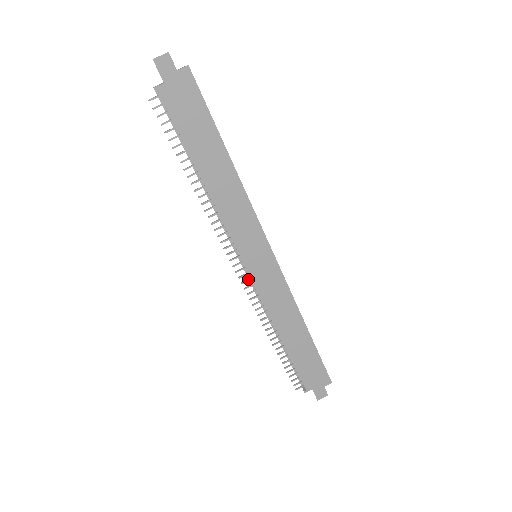
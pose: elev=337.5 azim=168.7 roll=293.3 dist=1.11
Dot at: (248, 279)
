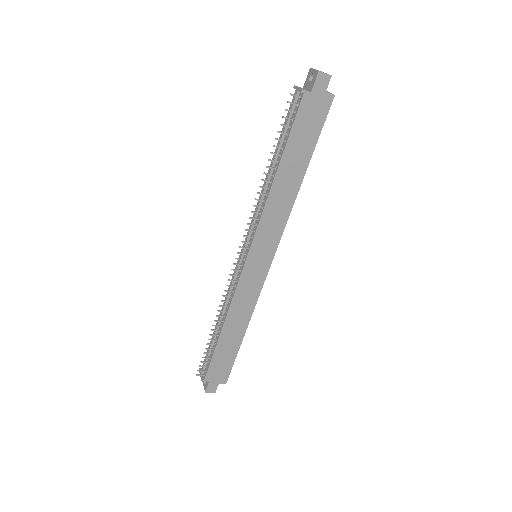
Dot at: (239, 269)
